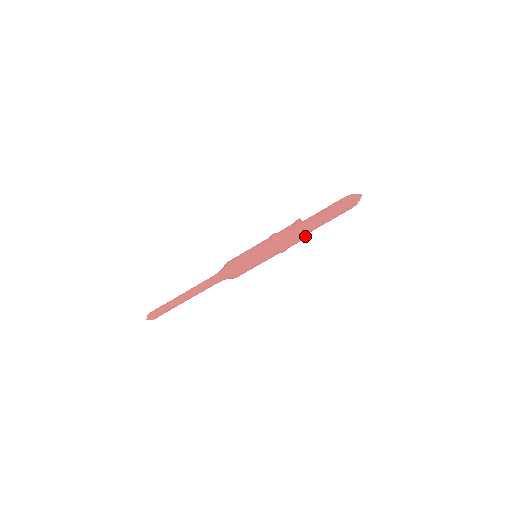
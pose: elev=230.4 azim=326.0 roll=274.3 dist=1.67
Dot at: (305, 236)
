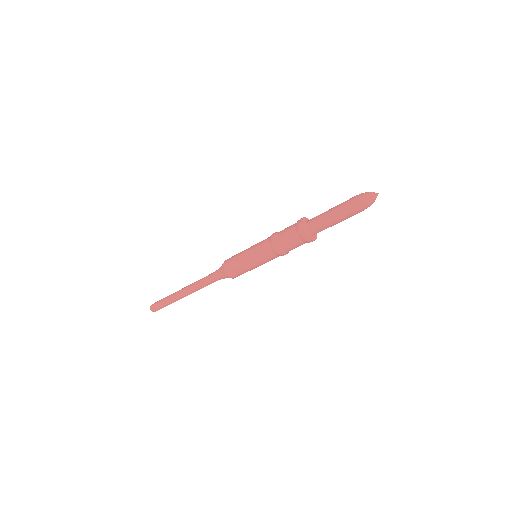
Dot at: (303, 234)
